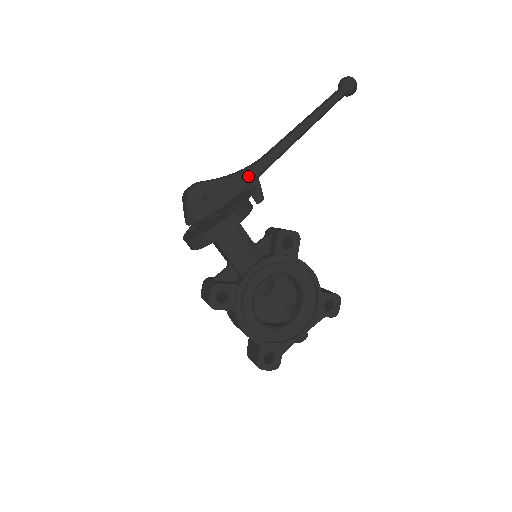
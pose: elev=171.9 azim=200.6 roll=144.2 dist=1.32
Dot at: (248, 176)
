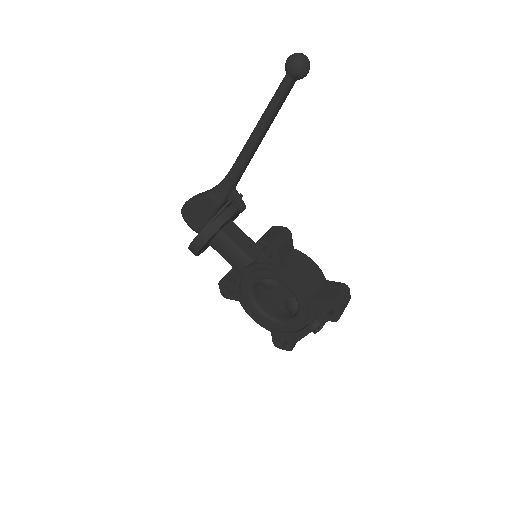
Dot at: (218, 193)
